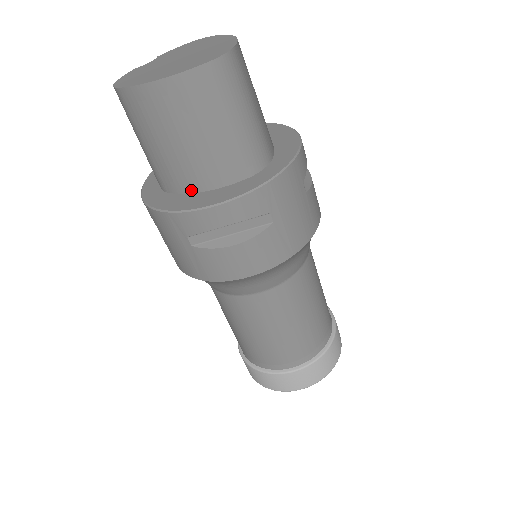
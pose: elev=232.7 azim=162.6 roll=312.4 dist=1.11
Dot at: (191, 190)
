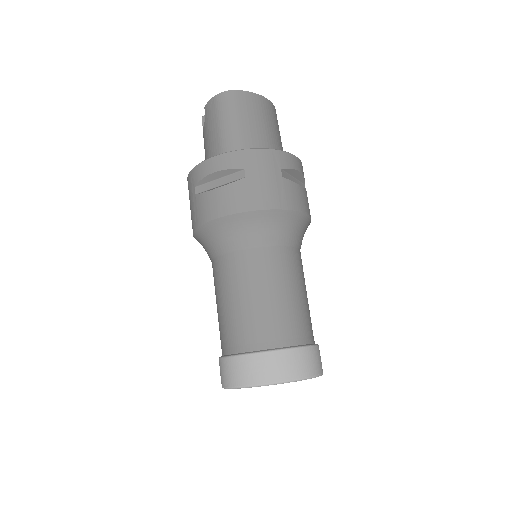
Dot at: occluded
